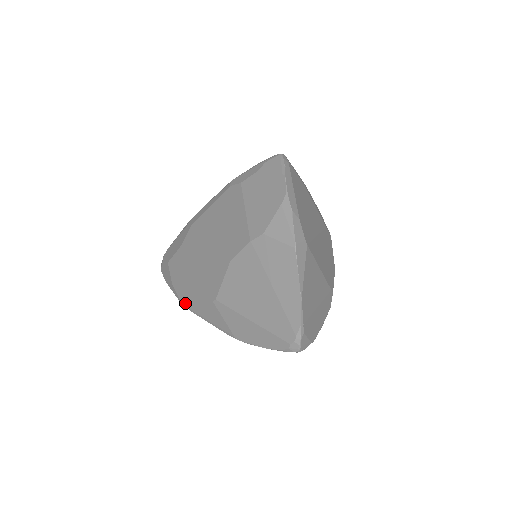
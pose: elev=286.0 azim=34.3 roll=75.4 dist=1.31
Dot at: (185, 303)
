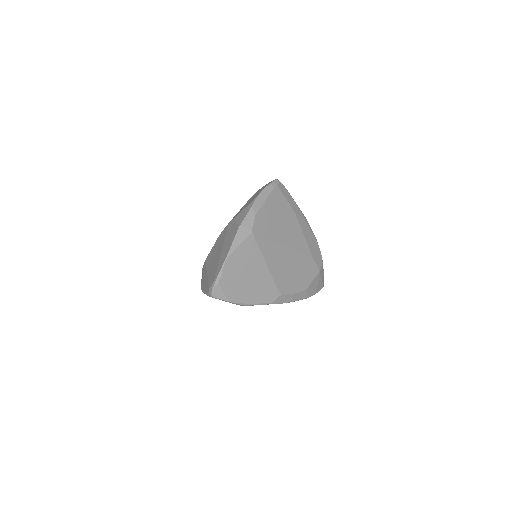
Dot at: occluded
